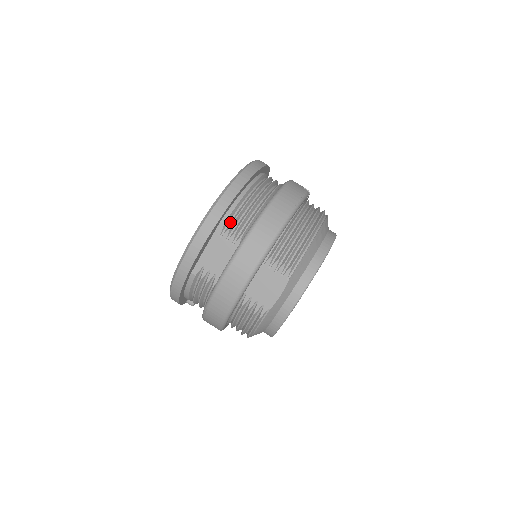
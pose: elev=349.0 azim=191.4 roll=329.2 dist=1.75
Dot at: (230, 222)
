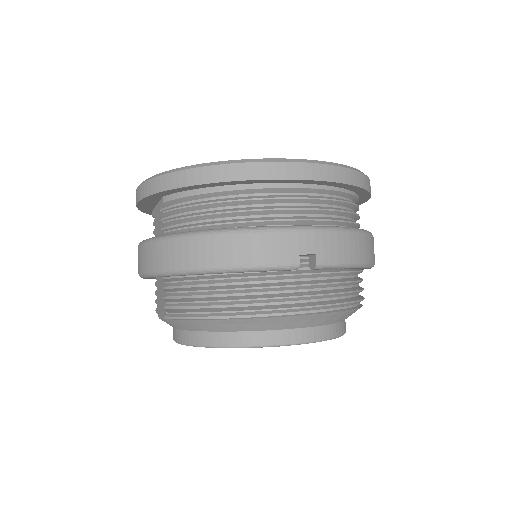
Dot at: (172, 206)
